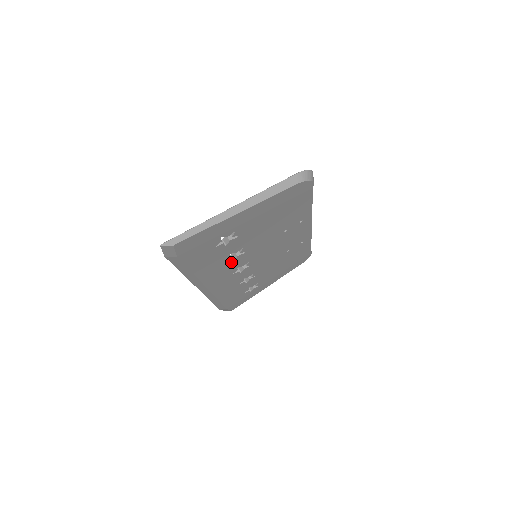
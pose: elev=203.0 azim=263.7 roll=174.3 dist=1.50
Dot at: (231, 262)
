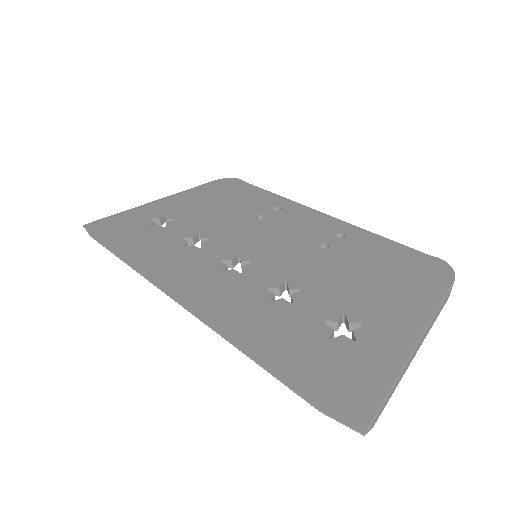
Dot at: occluded
